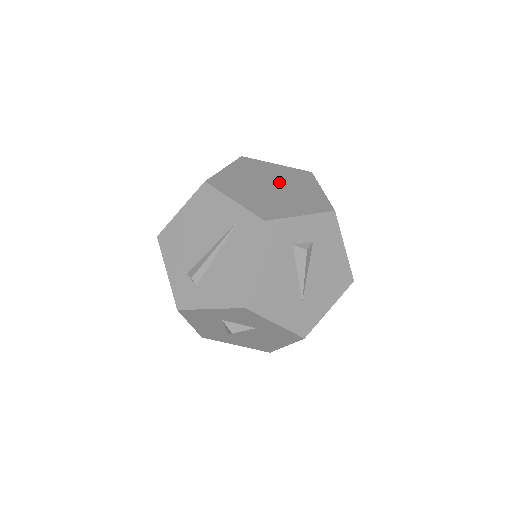
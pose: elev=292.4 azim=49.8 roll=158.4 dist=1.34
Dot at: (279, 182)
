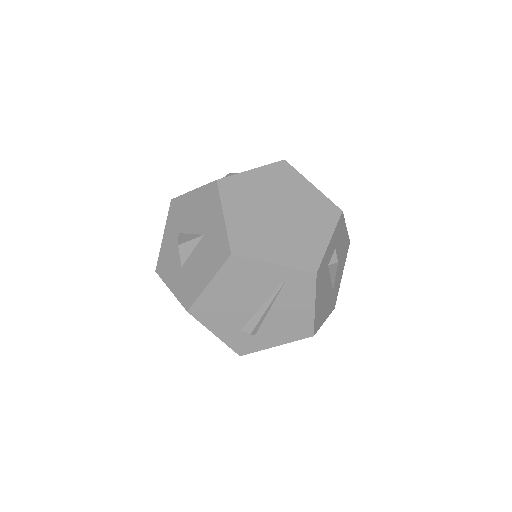
Dot at: (278, 201)
